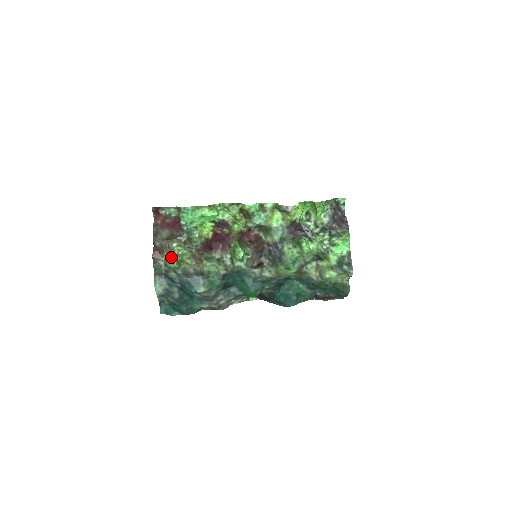
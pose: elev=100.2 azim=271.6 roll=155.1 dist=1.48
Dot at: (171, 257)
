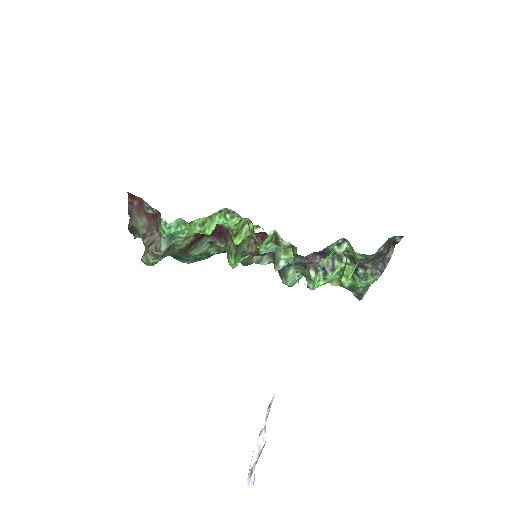
Dot at: (146, 264)
